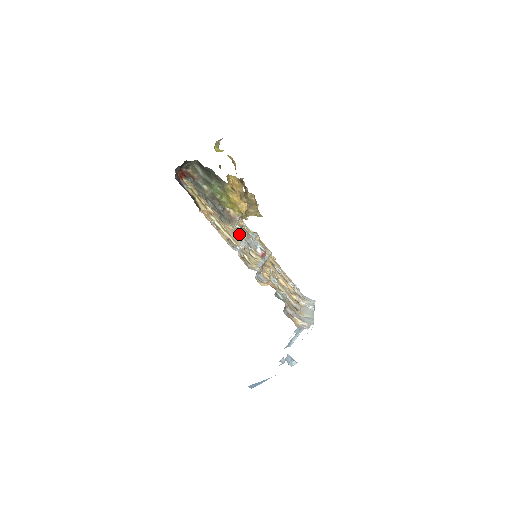
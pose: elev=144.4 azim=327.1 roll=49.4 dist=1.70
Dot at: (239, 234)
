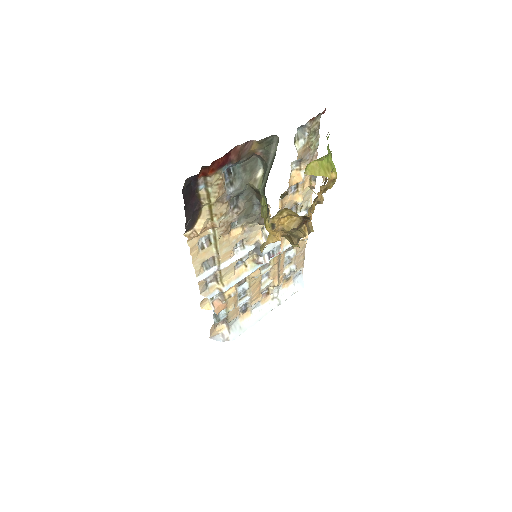
Dot at: (255, 235)
